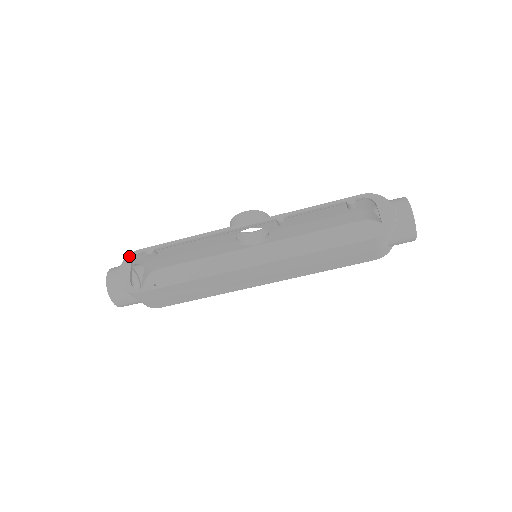
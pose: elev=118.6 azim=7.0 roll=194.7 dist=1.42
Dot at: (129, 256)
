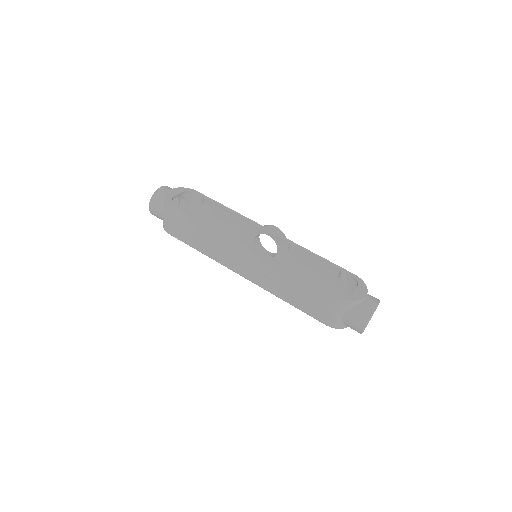
Dot at: (187, 188)
